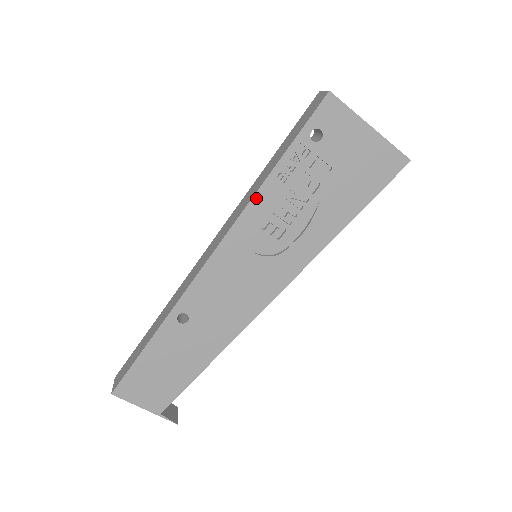
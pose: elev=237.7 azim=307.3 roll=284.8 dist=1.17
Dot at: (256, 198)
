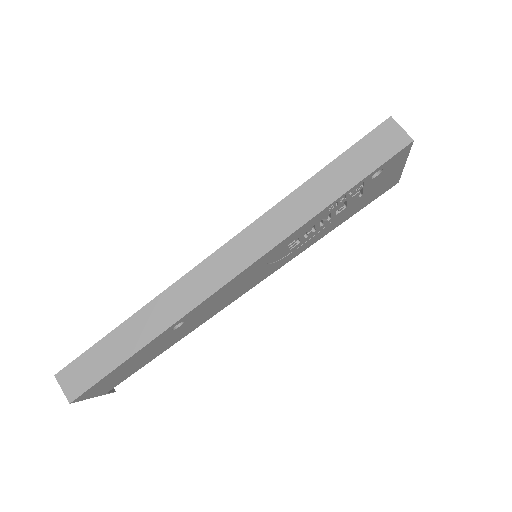
Dot at: (303, 226)
